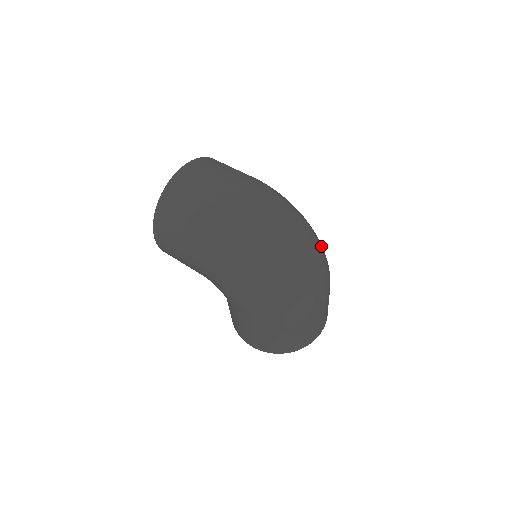
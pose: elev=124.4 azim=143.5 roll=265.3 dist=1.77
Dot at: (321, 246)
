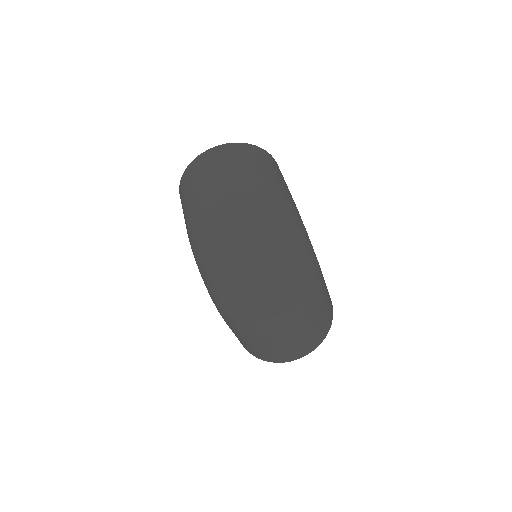
Dot at: (301, 275)
